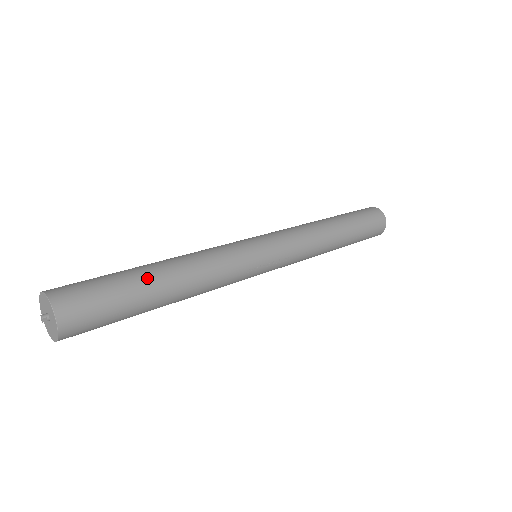
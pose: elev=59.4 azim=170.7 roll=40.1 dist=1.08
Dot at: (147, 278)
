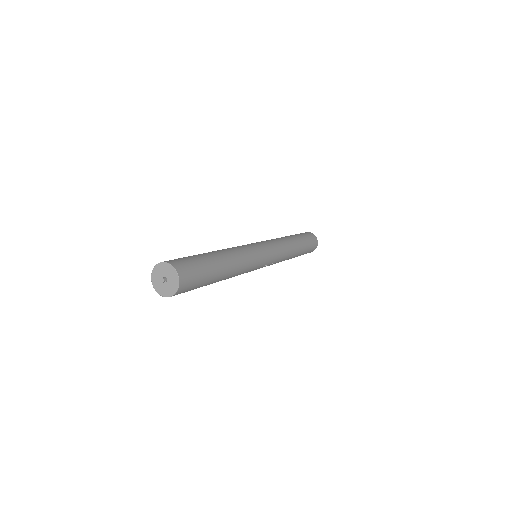
Dot at: (219, 267)
